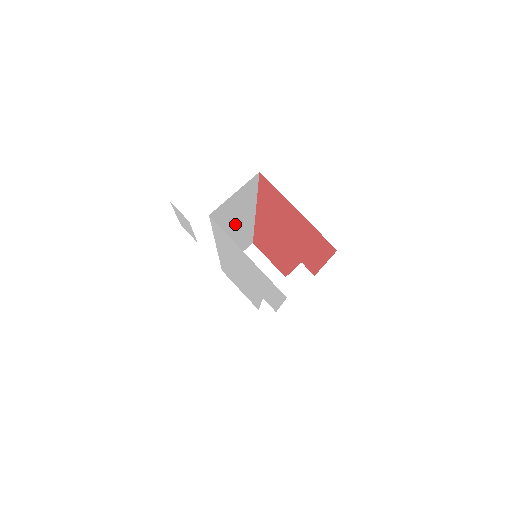
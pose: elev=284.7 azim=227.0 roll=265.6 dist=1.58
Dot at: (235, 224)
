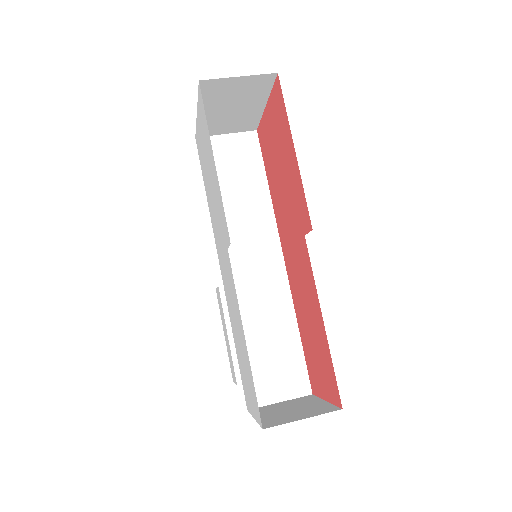
Dot at: (244, 227)
